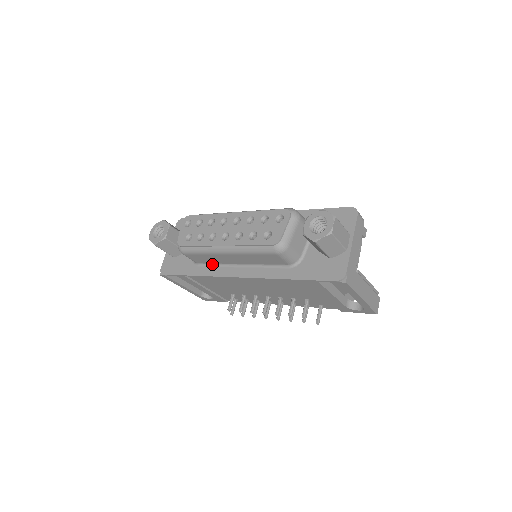
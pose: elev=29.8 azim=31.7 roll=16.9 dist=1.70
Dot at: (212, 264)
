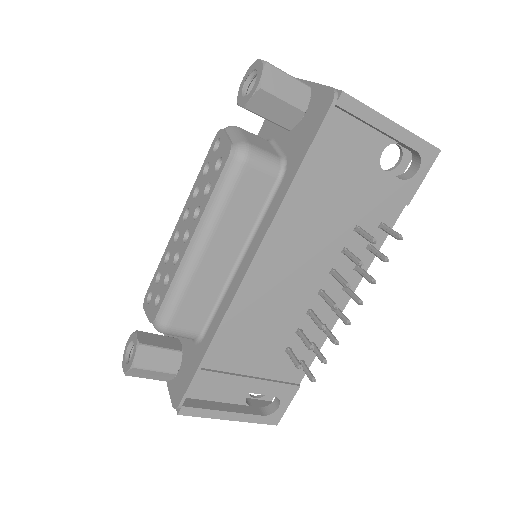
Dot at: (214, 309)
